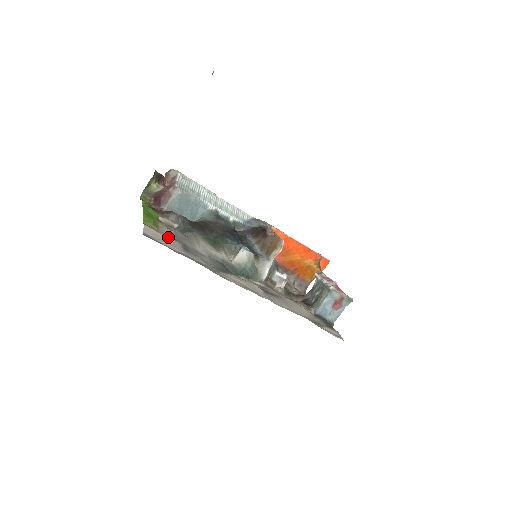
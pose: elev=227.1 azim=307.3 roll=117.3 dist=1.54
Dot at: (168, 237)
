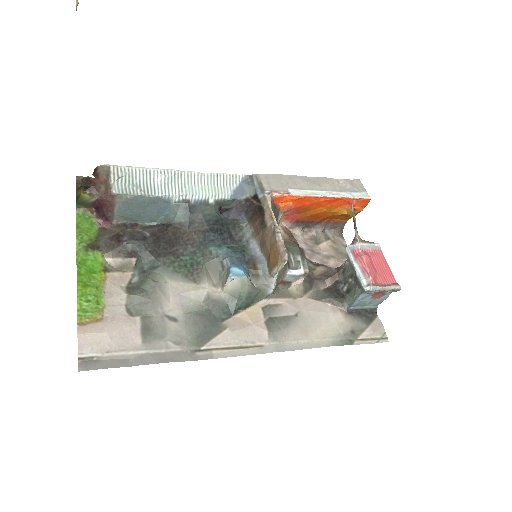
Dot at: (118, 326)
